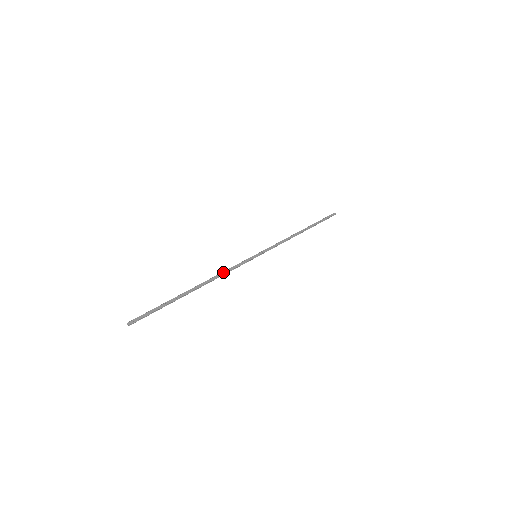
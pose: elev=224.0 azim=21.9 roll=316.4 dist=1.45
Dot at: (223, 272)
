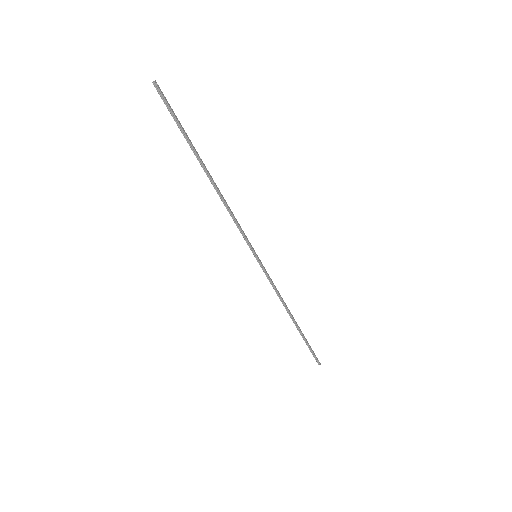
Dot at: occluded
